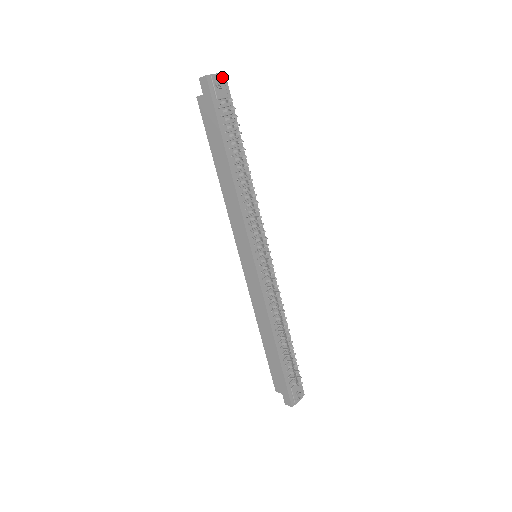
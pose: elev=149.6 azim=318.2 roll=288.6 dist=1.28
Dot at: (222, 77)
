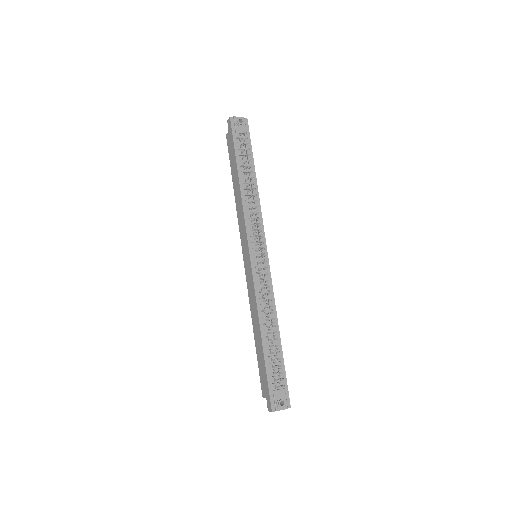
Dot at: (243, 119)
